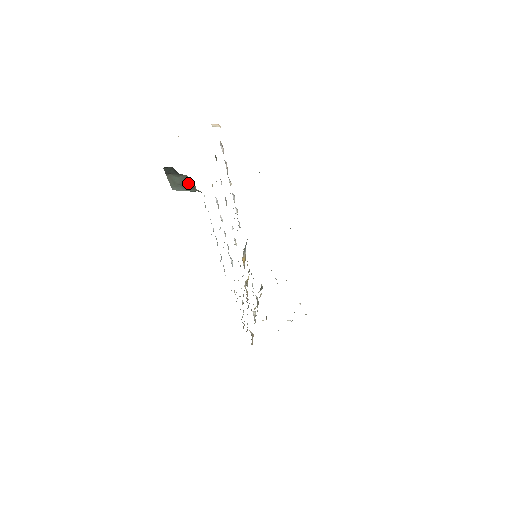
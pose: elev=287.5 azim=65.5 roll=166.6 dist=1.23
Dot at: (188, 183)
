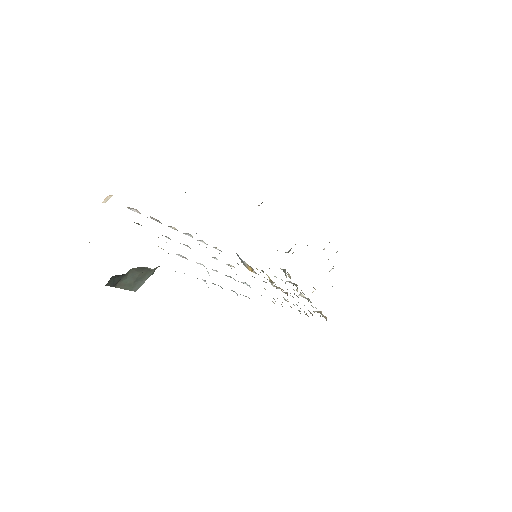
Dot at: (141, 272)
